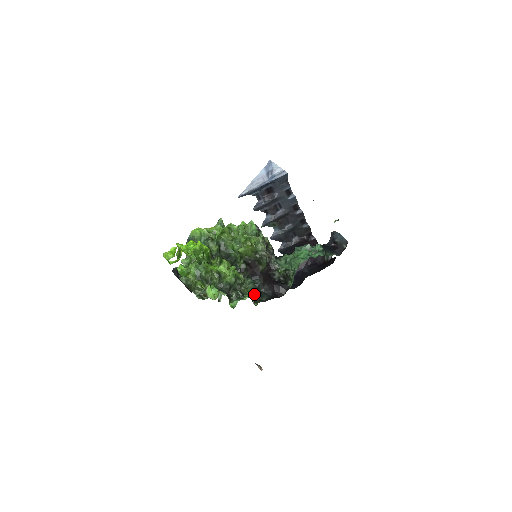
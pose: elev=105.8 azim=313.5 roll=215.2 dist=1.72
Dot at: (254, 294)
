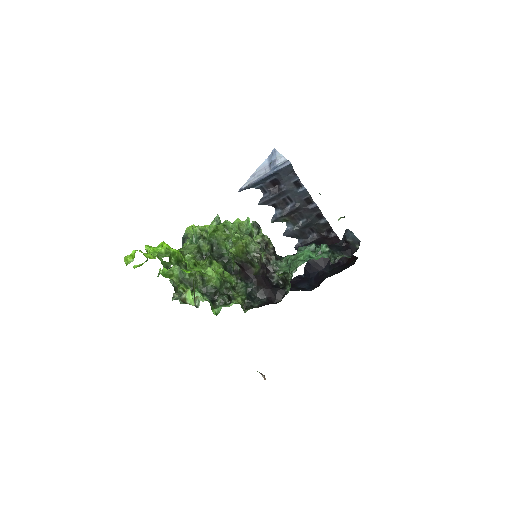
Dot at: (245, 299)
